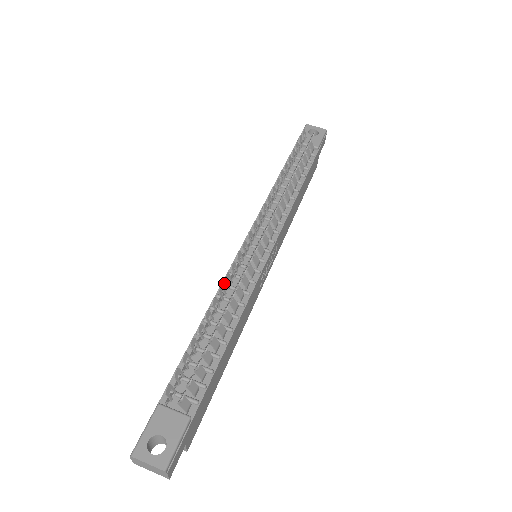
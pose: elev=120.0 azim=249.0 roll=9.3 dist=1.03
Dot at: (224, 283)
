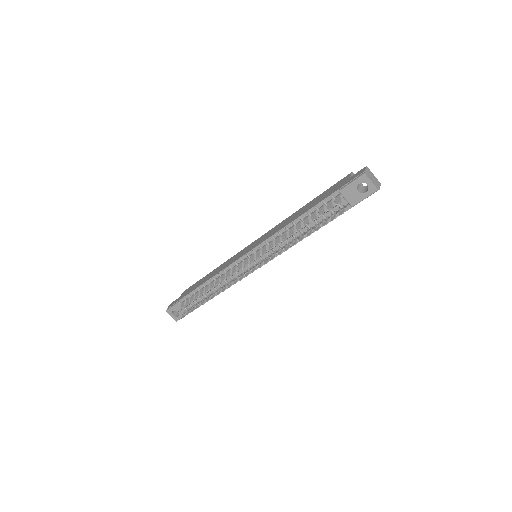
Dot at: (224, 271)
